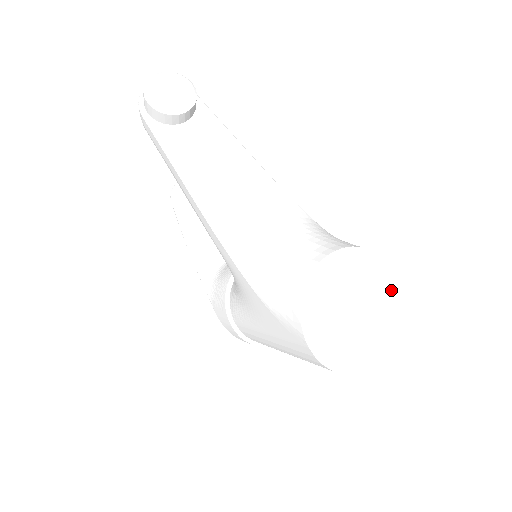
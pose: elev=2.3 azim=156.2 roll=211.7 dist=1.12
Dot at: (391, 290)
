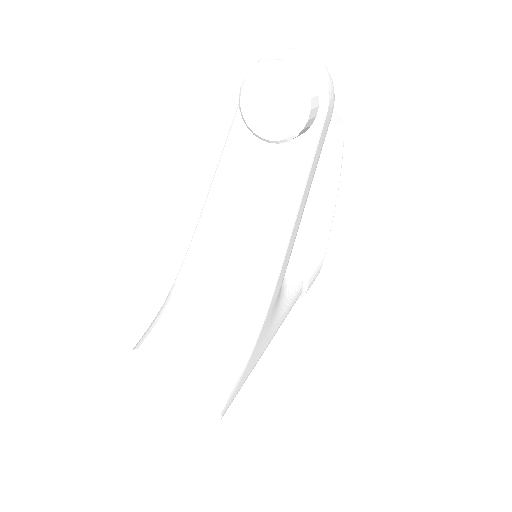
Dot at: (210, 412)
